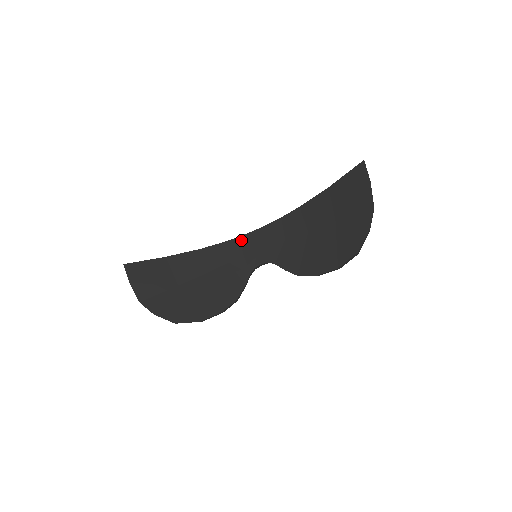
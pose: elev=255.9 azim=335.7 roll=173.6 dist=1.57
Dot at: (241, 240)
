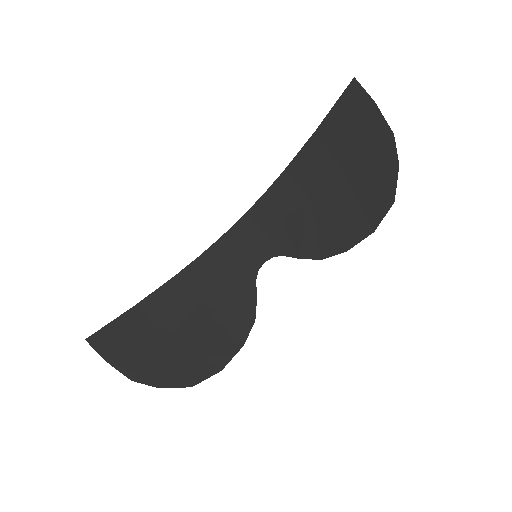
Dot at: (224, 242)
